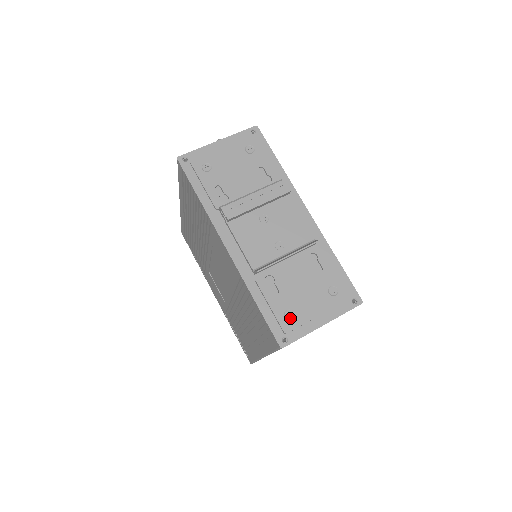
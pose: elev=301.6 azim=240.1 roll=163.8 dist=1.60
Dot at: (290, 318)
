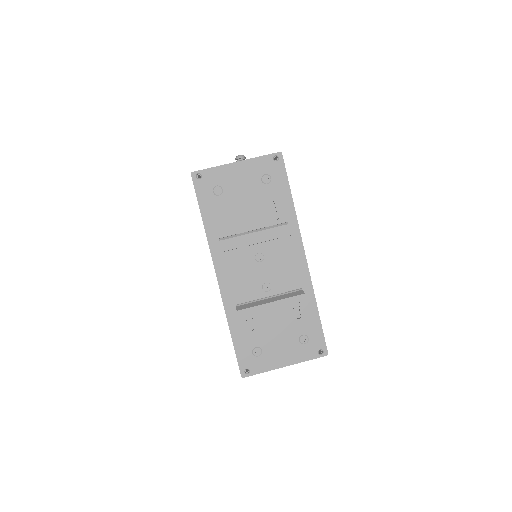
Dot at: (257, 355)
